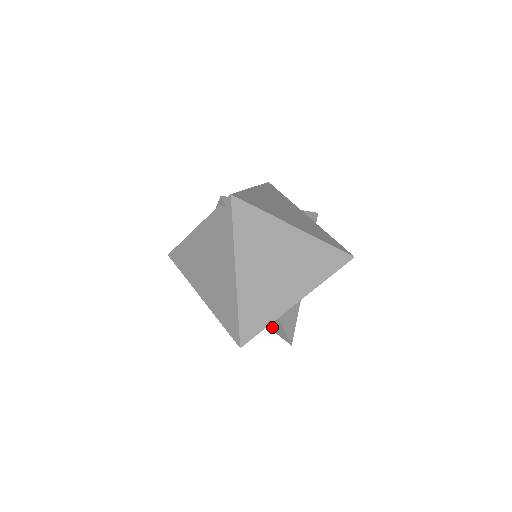
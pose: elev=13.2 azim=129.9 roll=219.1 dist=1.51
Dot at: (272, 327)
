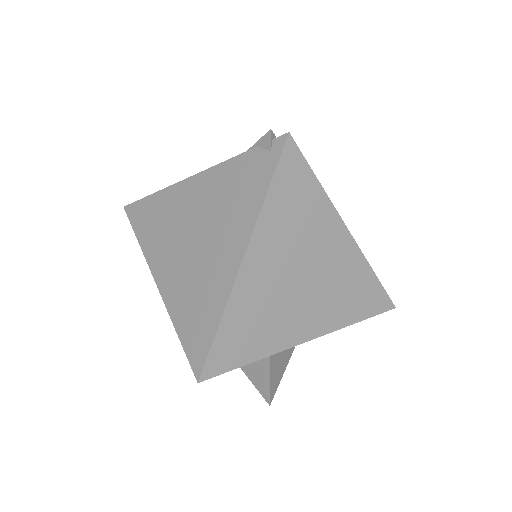
Dot at: (247, 367)
